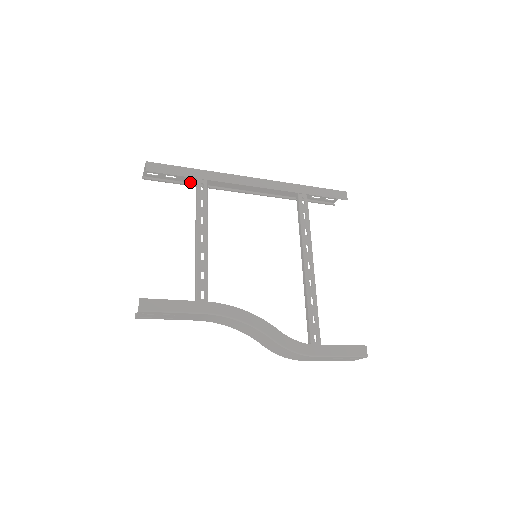
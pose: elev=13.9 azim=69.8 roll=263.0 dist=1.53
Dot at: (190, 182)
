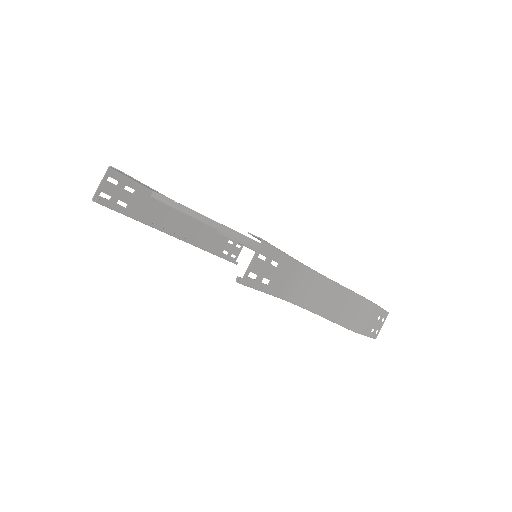
Dot at: (136, 218)
